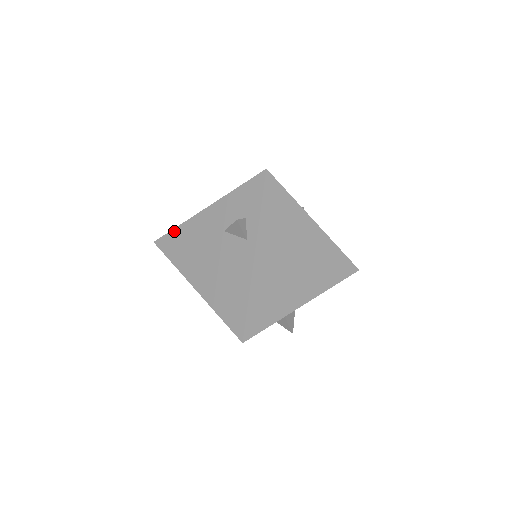
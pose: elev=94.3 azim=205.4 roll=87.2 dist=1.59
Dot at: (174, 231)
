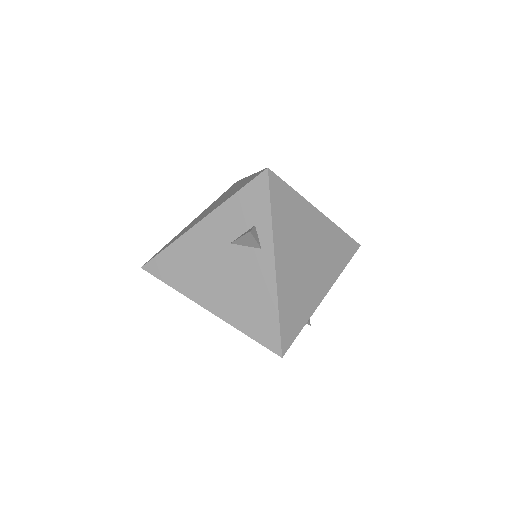
Dot at: (165, 252)
